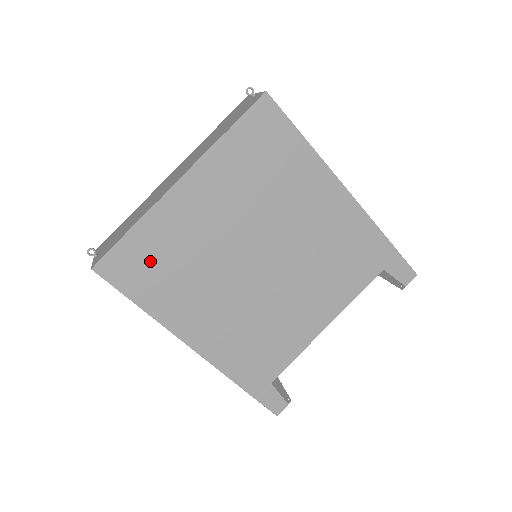
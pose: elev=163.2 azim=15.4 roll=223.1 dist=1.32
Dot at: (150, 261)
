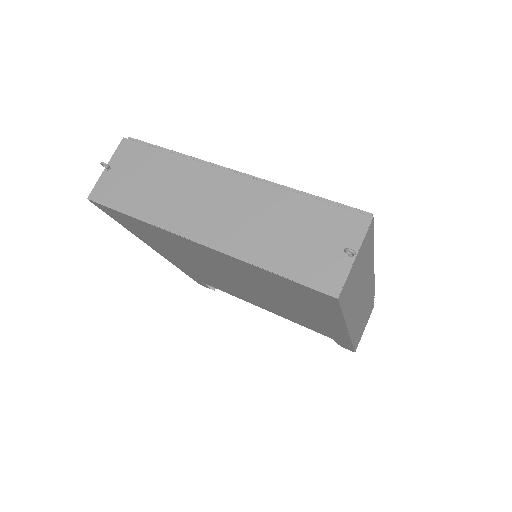
Dot at: (143, 229)
